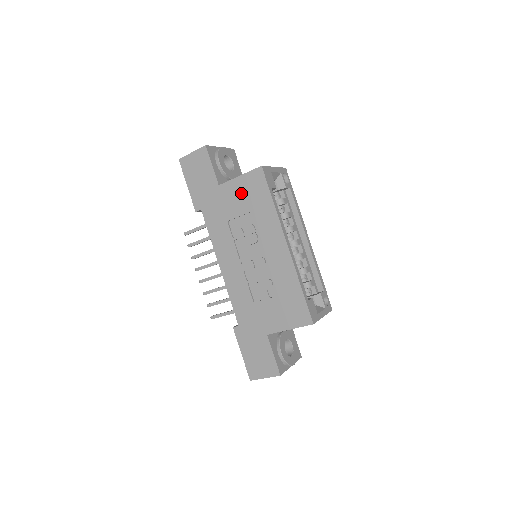
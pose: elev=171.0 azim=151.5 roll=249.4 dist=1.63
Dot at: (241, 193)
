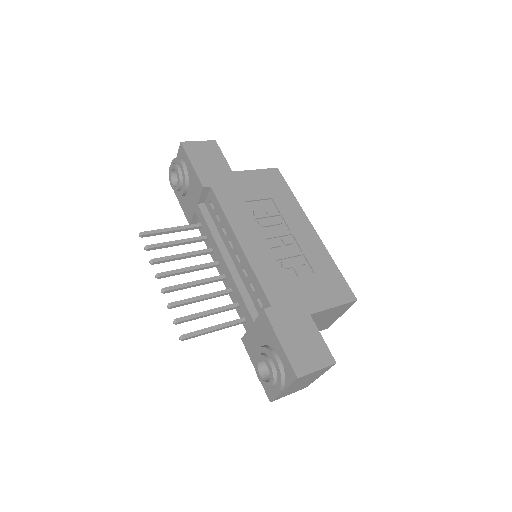
Dot at: (259, 182)
